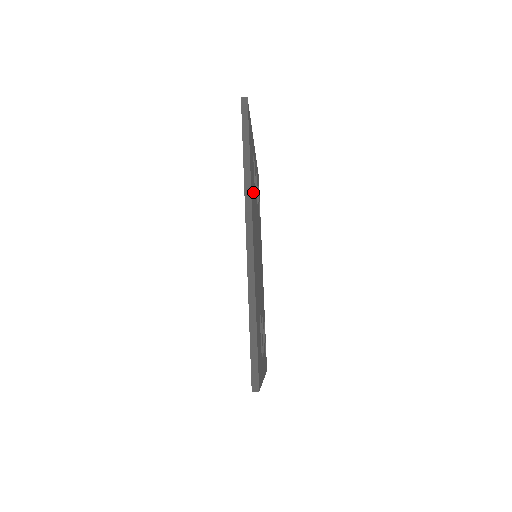
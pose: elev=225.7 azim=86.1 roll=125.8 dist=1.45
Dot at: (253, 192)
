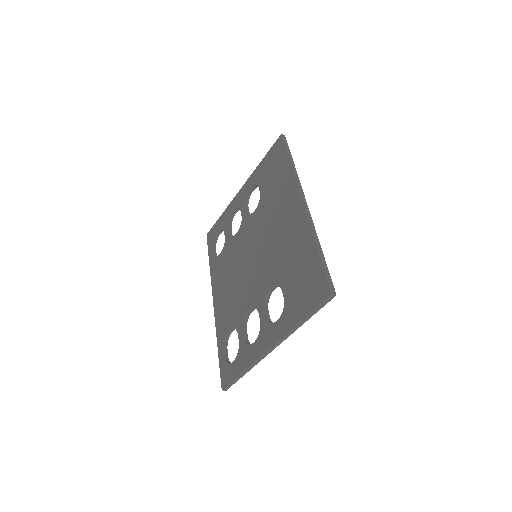
Dot at: occluded
